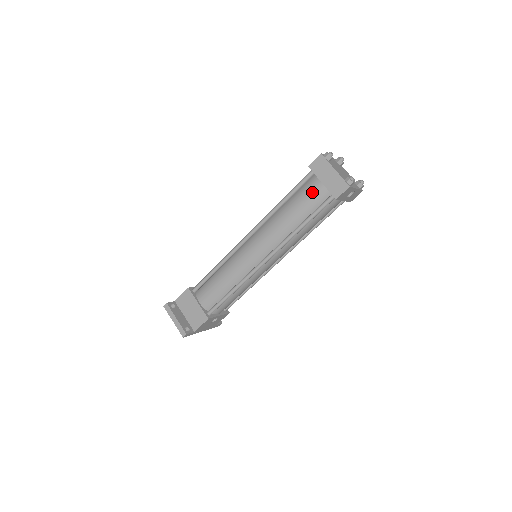
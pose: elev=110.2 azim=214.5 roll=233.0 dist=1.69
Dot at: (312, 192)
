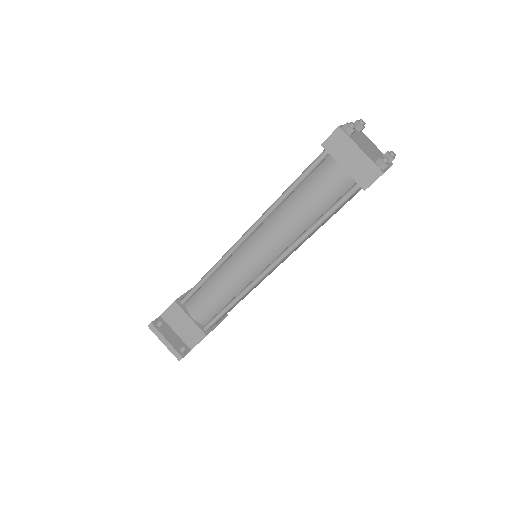
Dot at: (329, 180)
